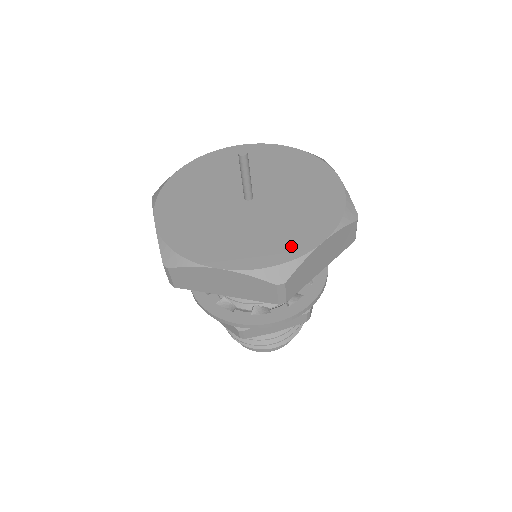
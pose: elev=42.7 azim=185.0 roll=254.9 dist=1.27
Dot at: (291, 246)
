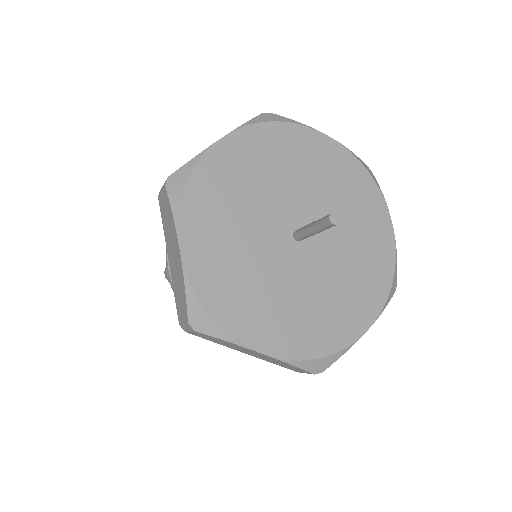
Dot at: (339, 330)
